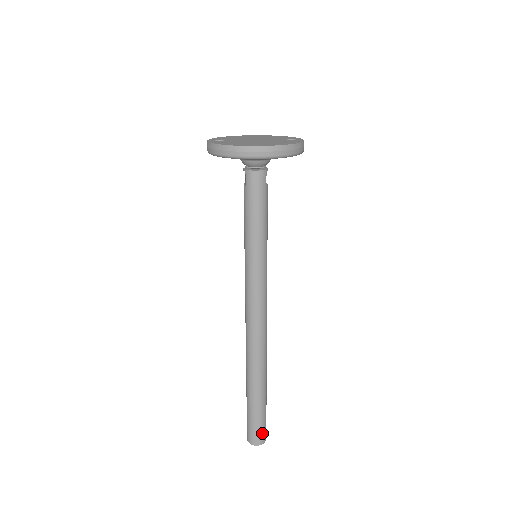
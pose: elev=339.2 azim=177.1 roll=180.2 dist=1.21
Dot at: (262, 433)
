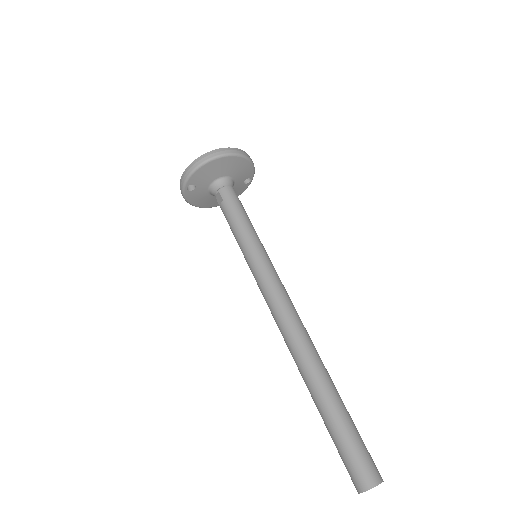
Dot at: (372, 462)
